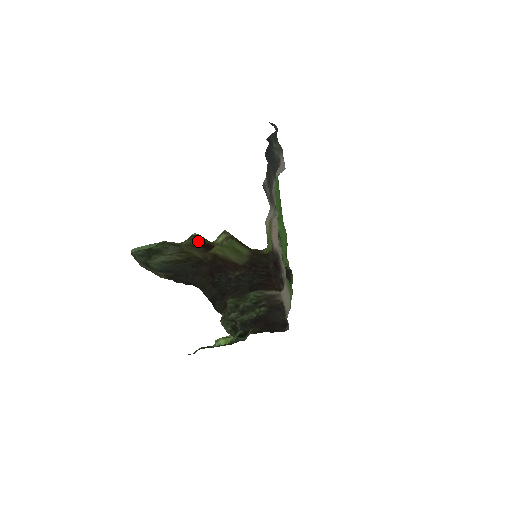
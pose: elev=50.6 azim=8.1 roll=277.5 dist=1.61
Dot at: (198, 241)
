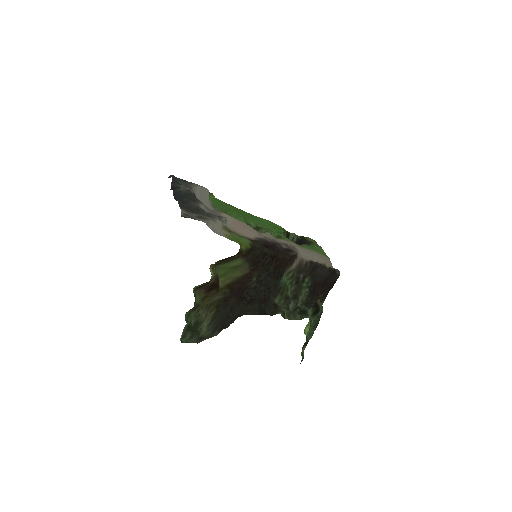
Dot at: (205, 290)
